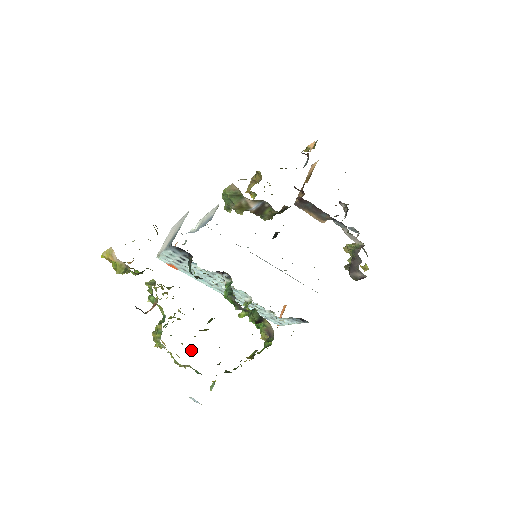
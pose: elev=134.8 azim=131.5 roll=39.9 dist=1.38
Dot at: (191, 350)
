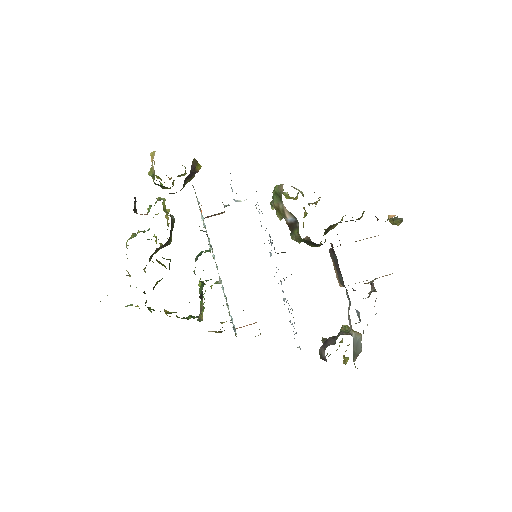
Dot at: occluded
